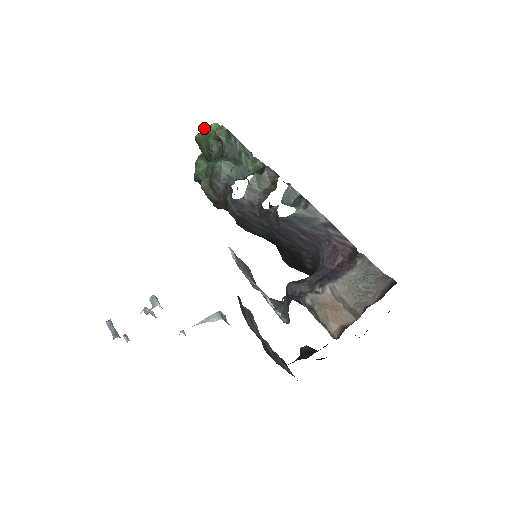
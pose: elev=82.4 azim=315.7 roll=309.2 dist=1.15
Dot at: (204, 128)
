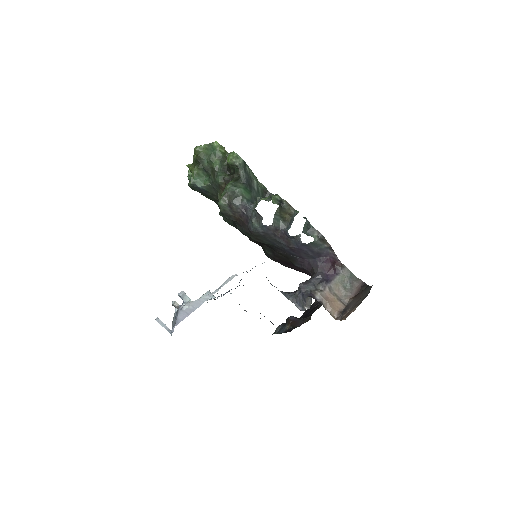
Dot at: (205, 144)
